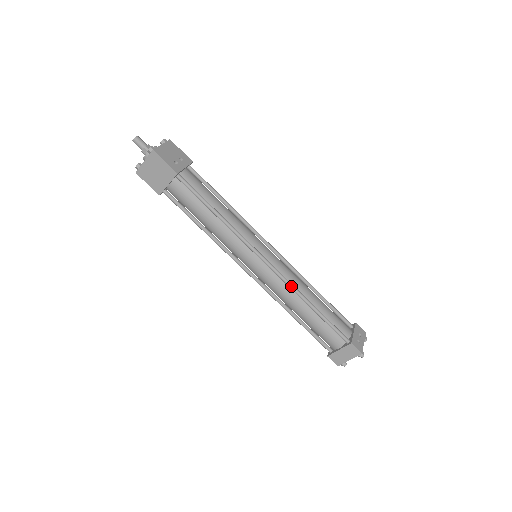
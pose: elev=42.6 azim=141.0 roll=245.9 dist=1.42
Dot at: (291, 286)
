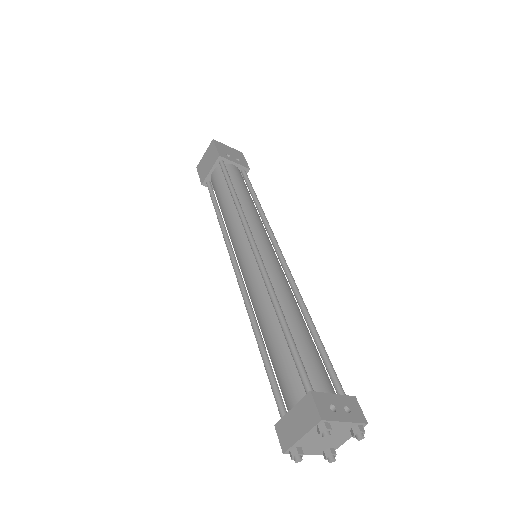
Dot at: (267, 281)
